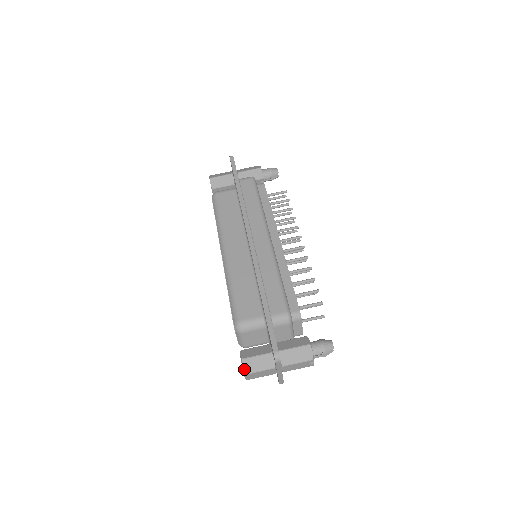
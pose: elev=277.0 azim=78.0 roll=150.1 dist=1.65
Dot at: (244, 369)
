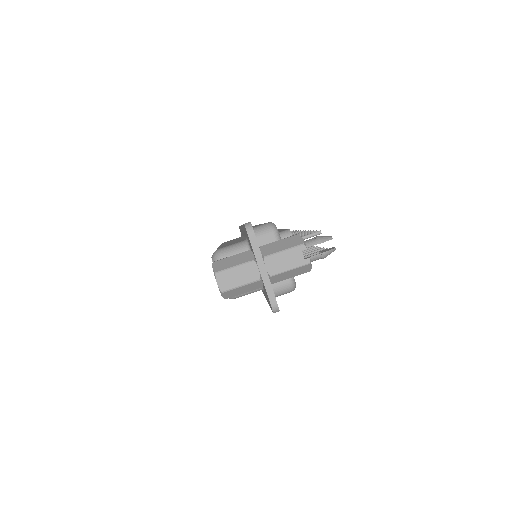
Dot at: (214, 269)
